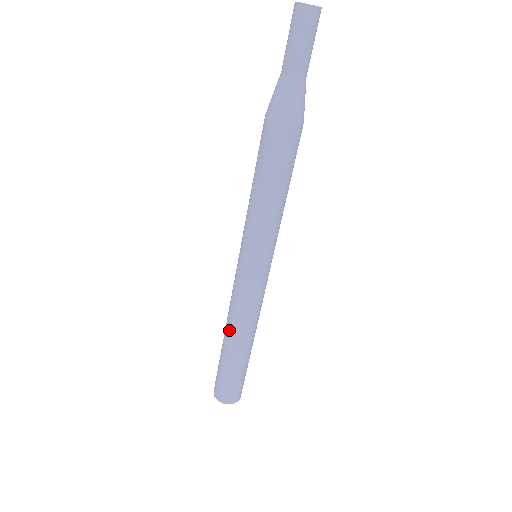
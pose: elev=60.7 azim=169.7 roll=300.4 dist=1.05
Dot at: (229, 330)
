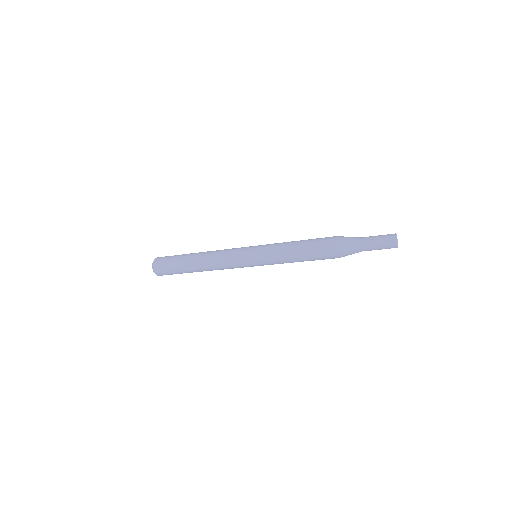
Dot at: (204, 258)
